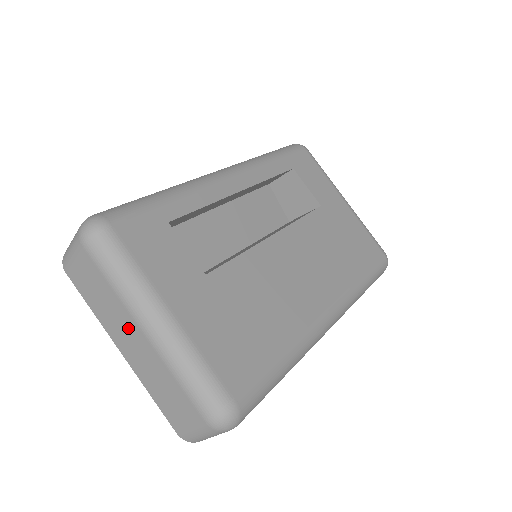
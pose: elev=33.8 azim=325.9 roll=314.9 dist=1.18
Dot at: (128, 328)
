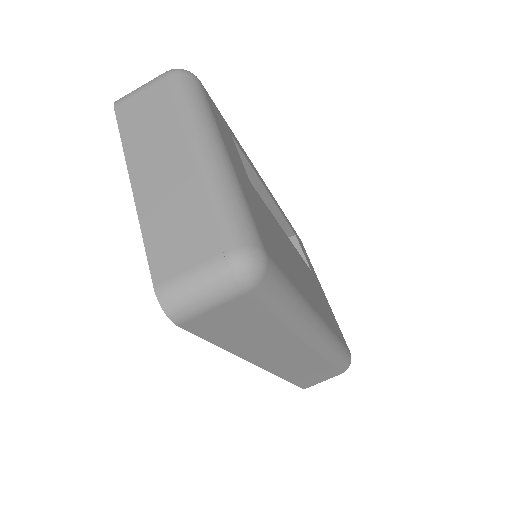
Dot at: (170, 152)
